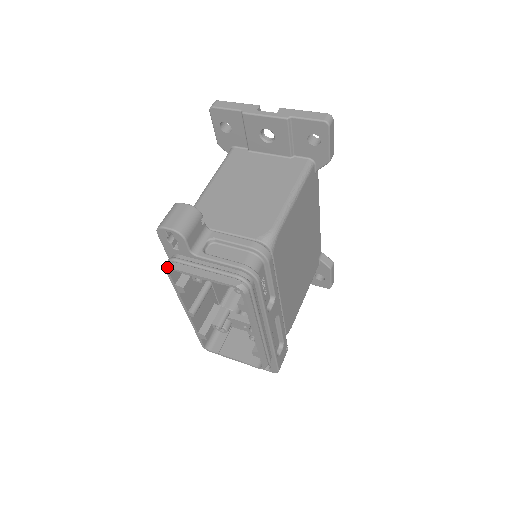
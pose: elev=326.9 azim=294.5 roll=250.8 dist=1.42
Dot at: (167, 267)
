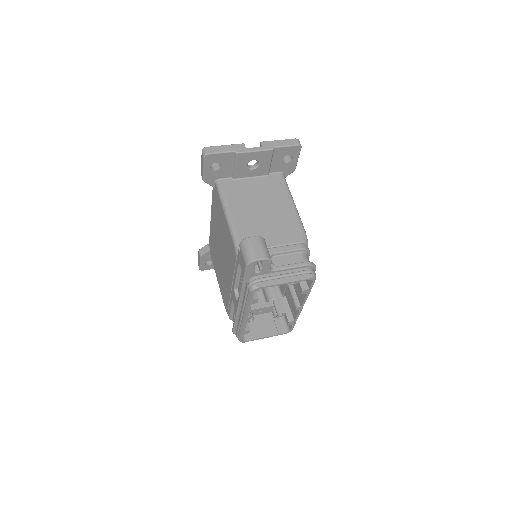
Dot at: (255, 288)
